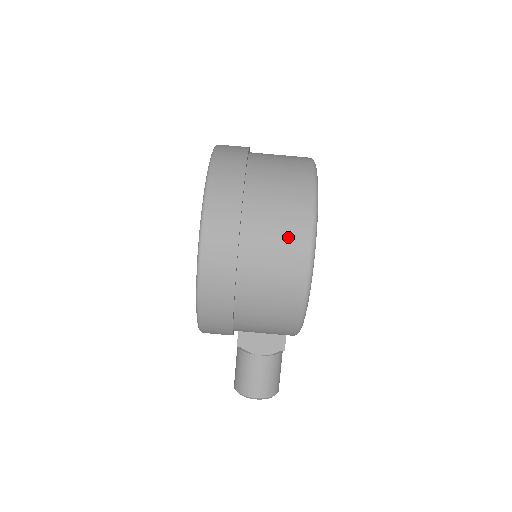
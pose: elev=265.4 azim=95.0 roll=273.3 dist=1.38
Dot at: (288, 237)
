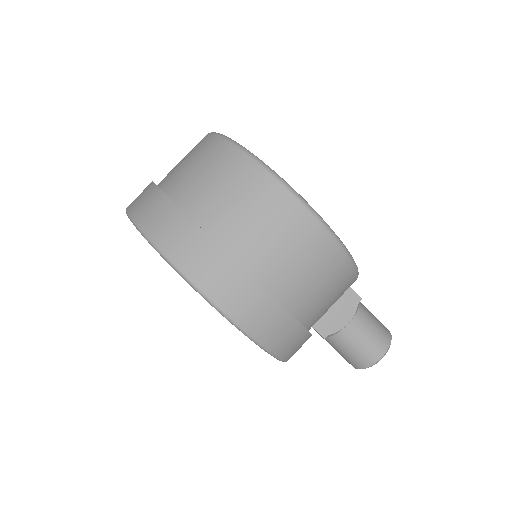
Dot at: (271, 214)
